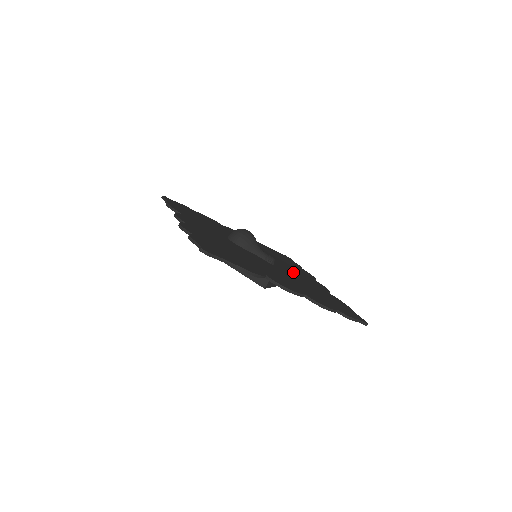
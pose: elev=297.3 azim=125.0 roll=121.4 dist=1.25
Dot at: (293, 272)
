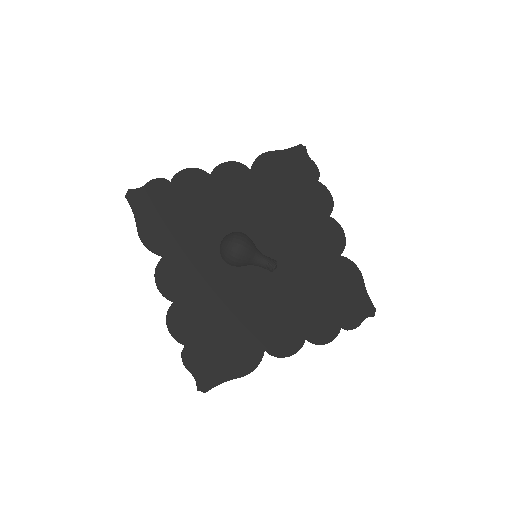
Dot at: (301, 246)
